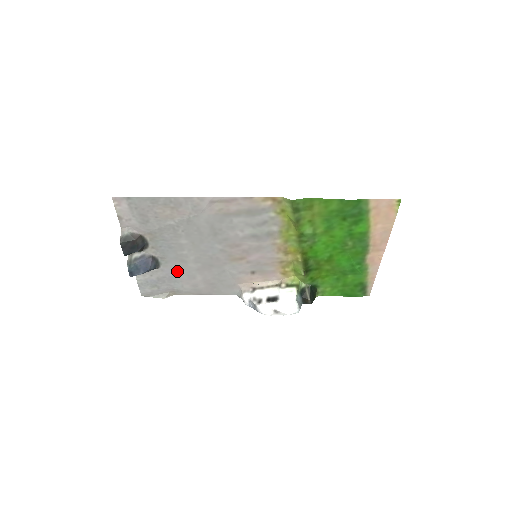
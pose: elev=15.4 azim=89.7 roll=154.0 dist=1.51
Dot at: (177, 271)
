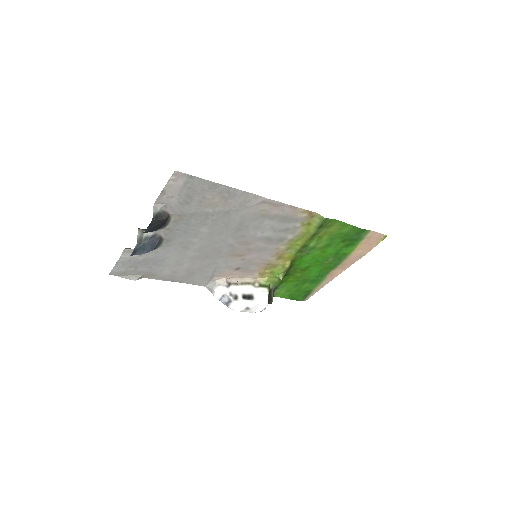
Dot at: (170, 256)
